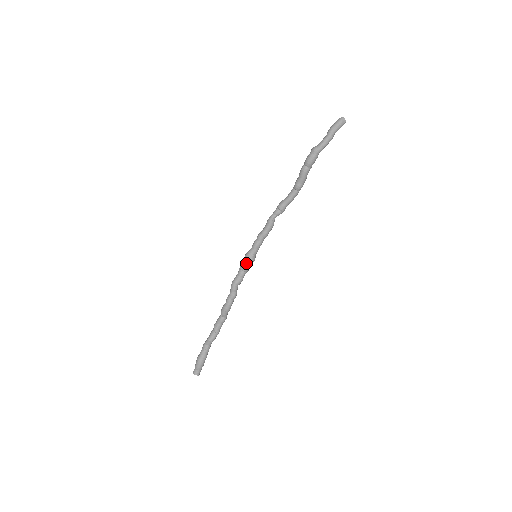
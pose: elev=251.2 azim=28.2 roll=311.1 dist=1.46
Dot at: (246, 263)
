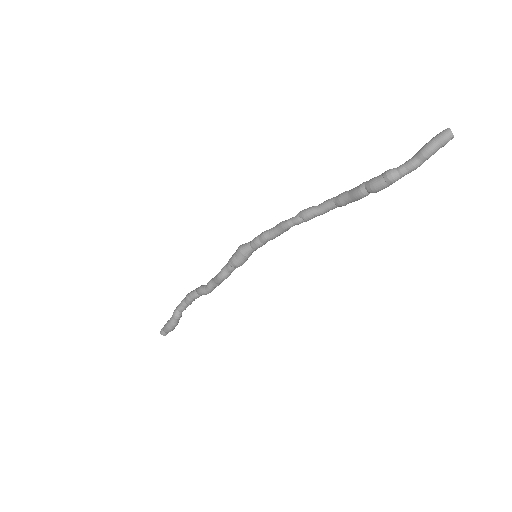
Dot at: (241, 263)
